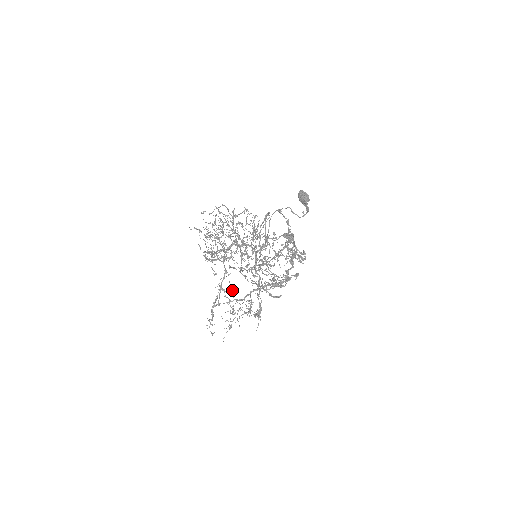
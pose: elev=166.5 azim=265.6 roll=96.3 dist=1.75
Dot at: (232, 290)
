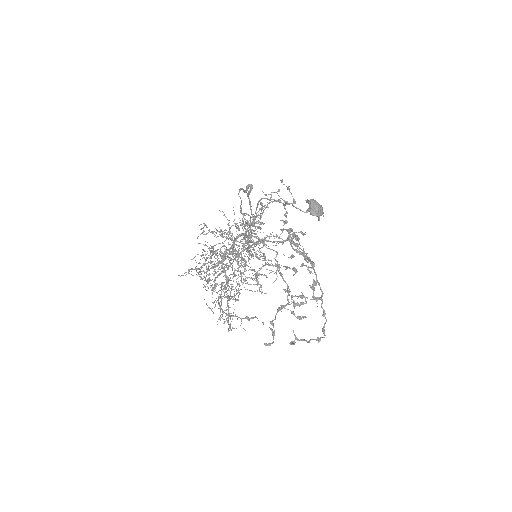
Dot at: (224, 264)
